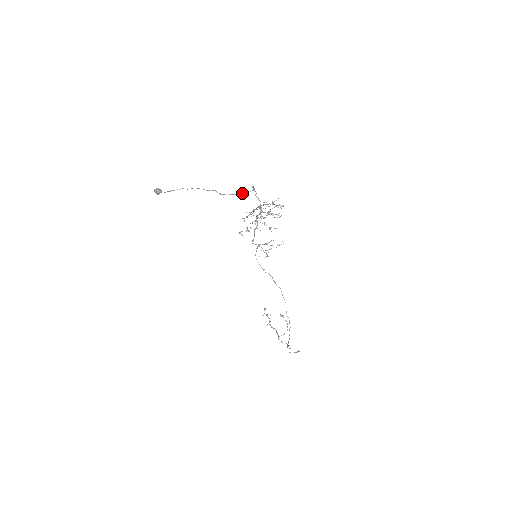
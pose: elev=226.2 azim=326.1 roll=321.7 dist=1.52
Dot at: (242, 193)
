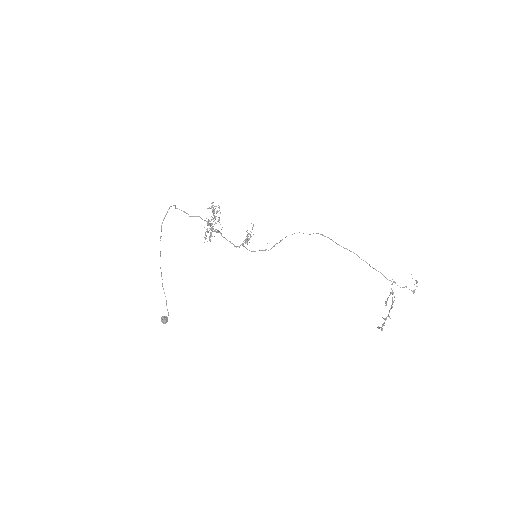
Dot at: (167, 211)
